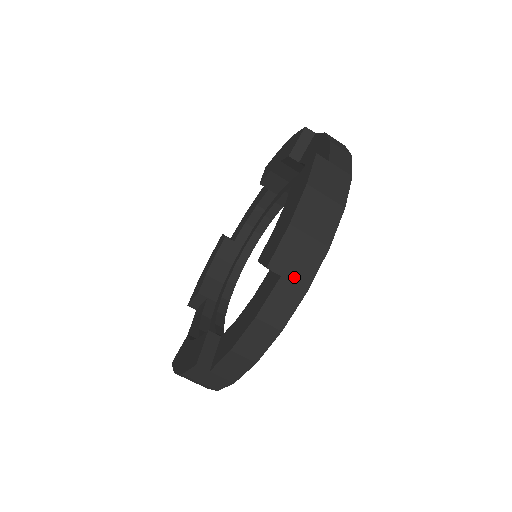
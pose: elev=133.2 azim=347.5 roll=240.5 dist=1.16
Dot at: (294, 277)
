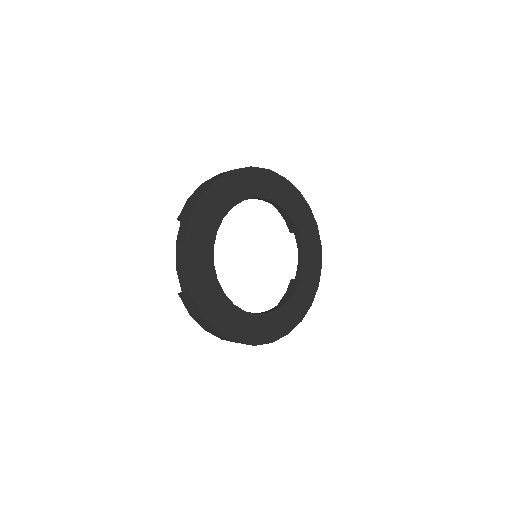
Dot at: (186, 216)
